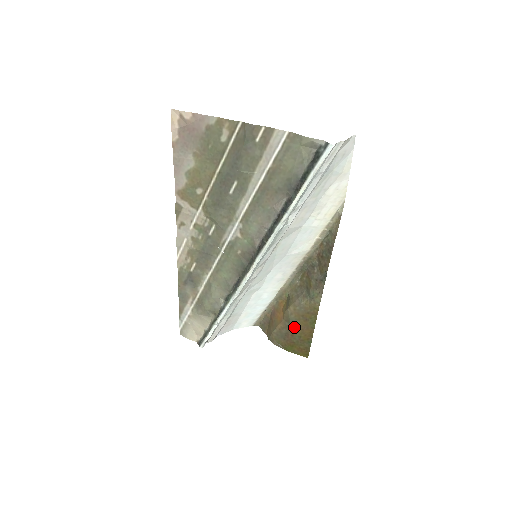
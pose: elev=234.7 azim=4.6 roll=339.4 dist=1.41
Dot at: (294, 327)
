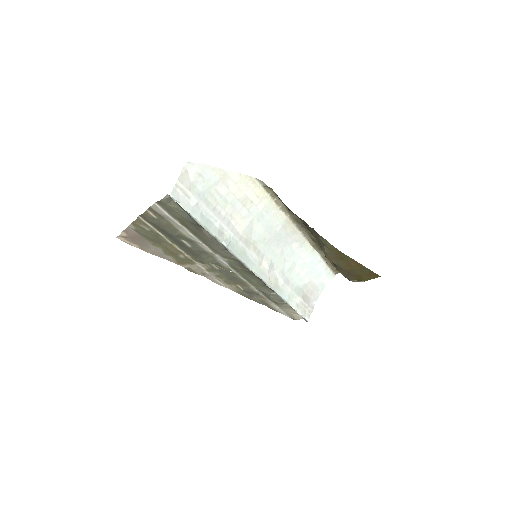
Dot at: (344, 267)
